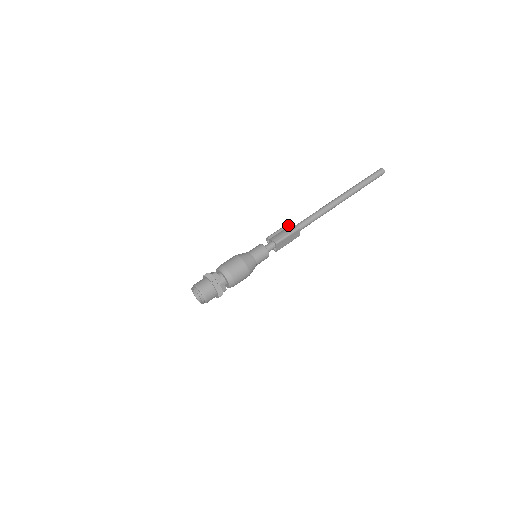
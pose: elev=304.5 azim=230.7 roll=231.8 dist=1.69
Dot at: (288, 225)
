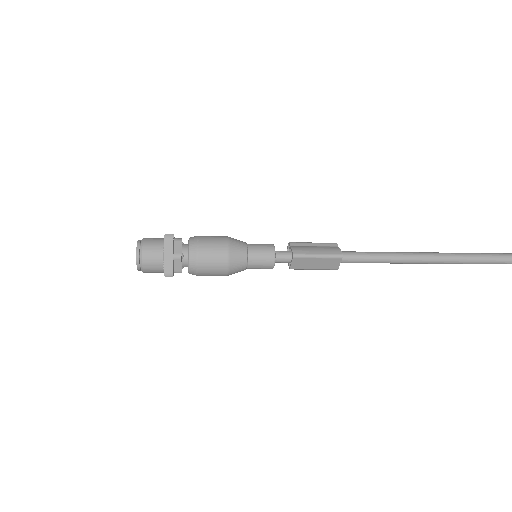
Dot at: (331, 244)
